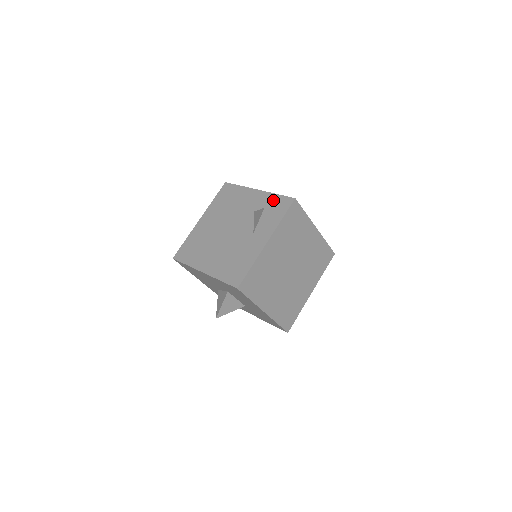
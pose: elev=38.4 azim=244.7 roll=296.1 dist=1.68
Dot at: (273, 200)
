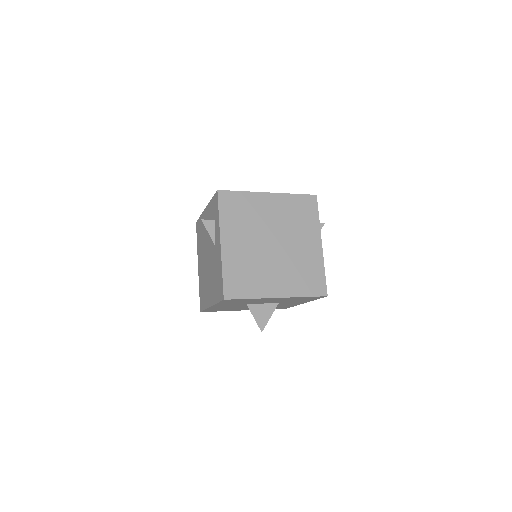
Dot at: (212, 206)
